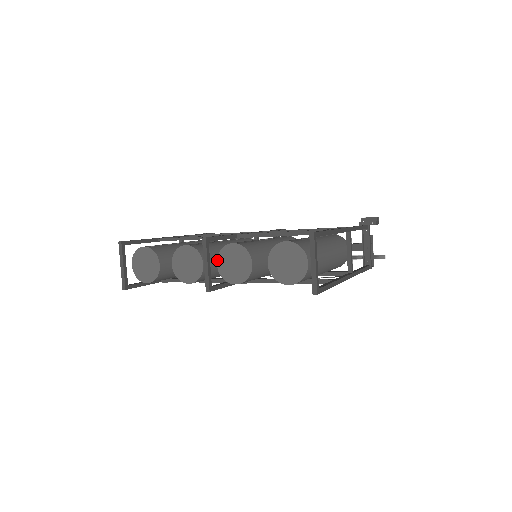
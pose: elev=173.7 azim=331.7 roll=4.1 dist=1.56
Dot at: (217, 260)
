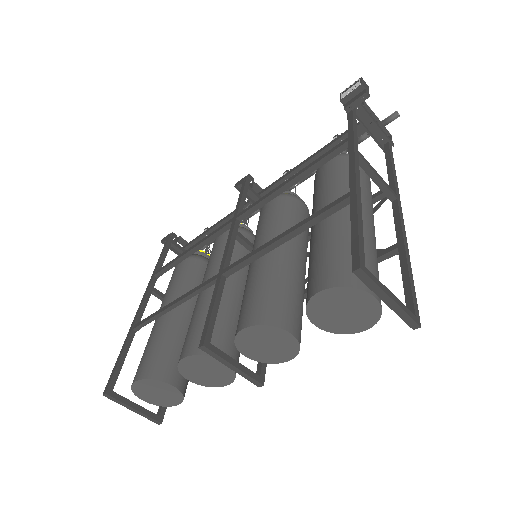
Dot at: (240, 352)
